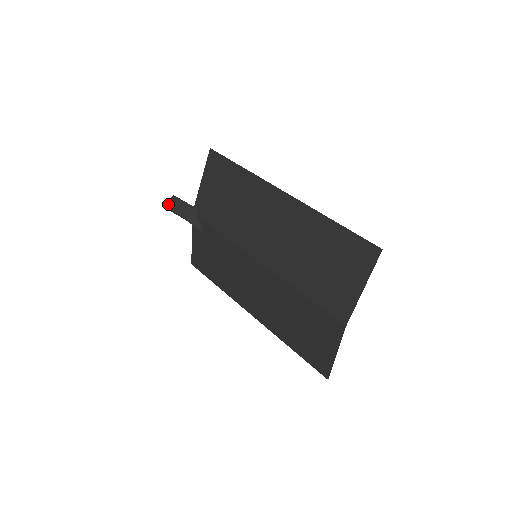
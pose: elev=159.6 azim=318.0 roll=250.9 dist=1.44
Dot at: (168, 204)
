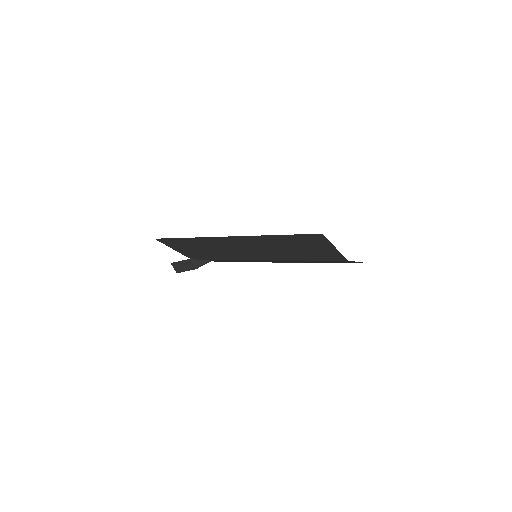
Dot at: (176, 270)
